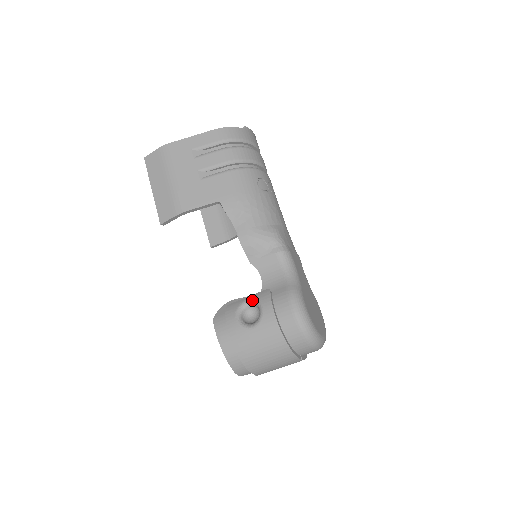
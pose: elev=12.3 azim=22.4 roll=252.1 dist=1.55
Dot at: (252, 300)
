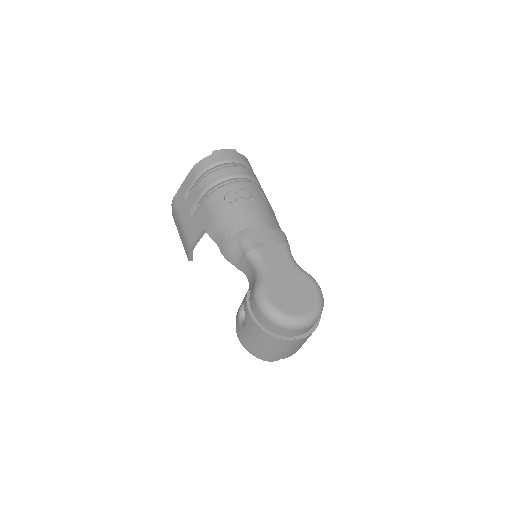
Dot at: (243, 302)
